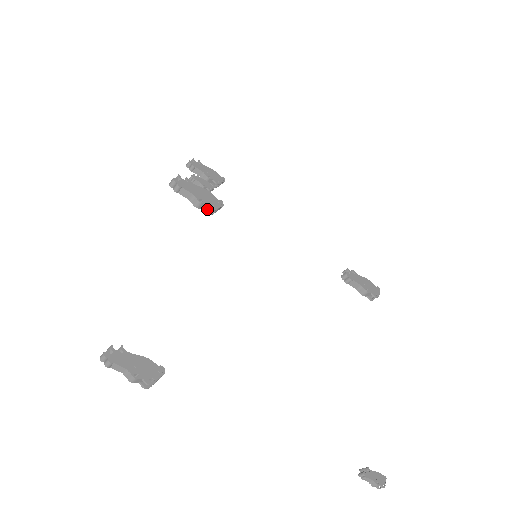
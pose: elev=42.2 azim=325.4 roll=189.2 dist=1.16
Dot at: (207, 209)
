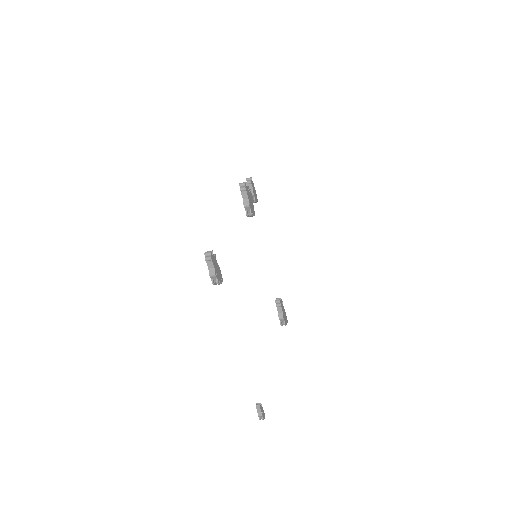
Dot at: (248, 212)
